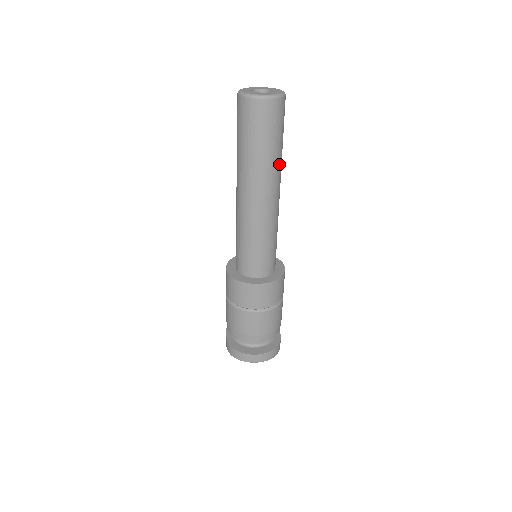
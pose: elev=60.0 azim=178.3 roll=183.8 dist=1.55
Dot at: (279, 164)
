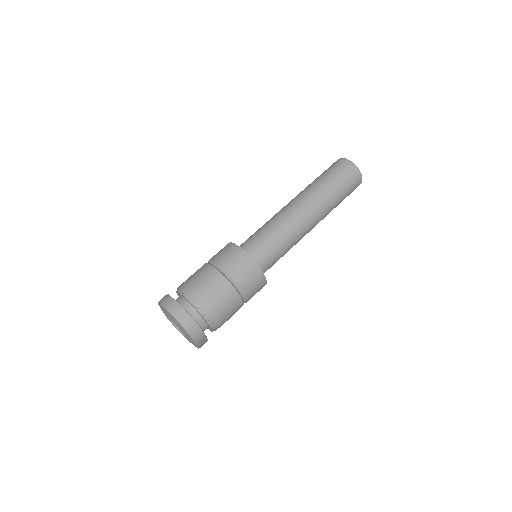
Dot at: (329, 205)
